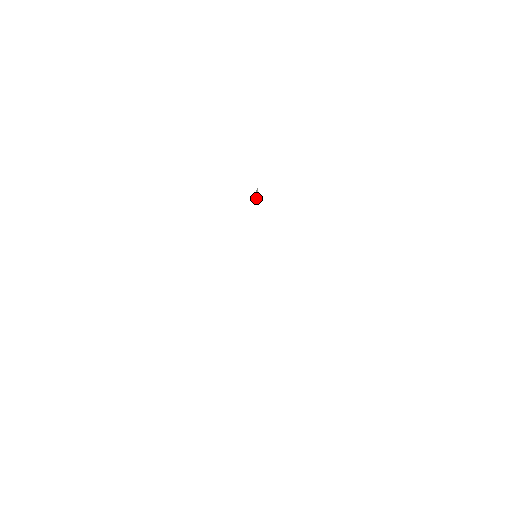
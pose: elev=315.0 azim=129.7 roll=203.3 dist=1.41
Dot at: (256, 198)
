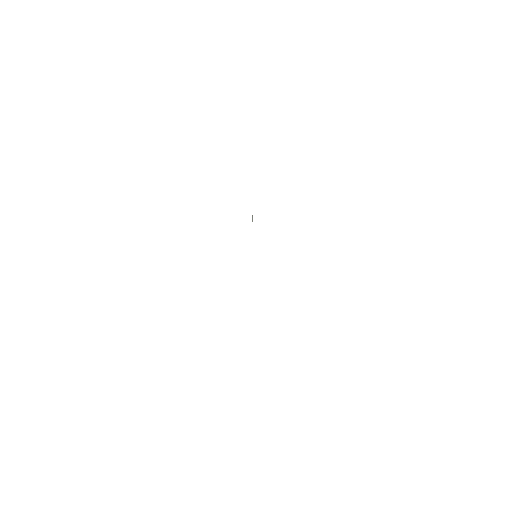
Dot at: (252, 220)
